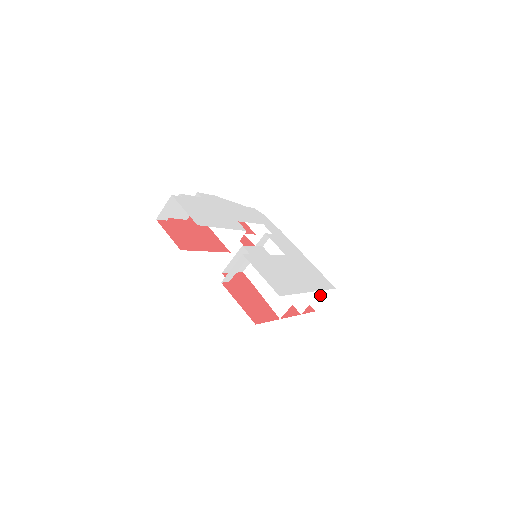
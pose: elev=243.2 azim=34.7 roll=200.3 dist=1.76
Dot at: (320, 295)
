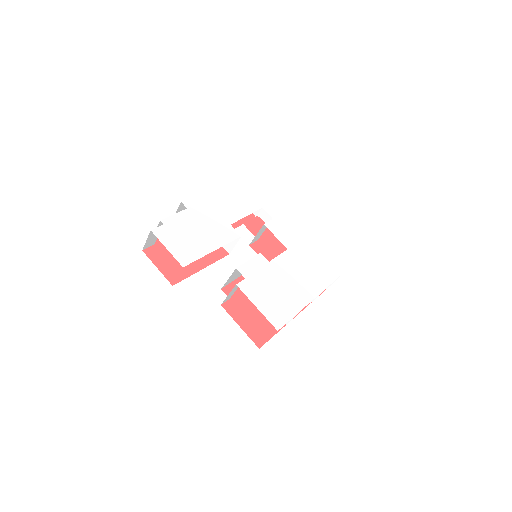
Dot at: occluded
